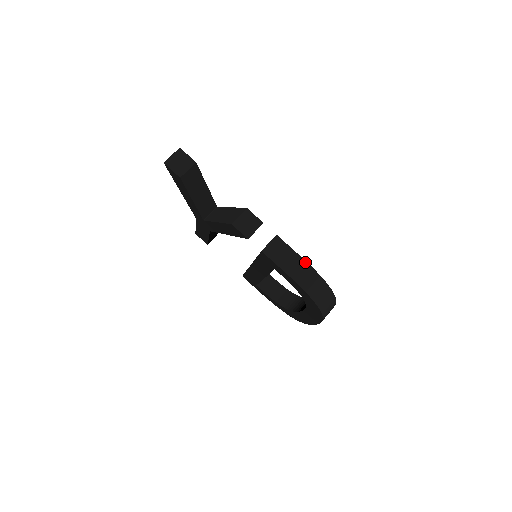
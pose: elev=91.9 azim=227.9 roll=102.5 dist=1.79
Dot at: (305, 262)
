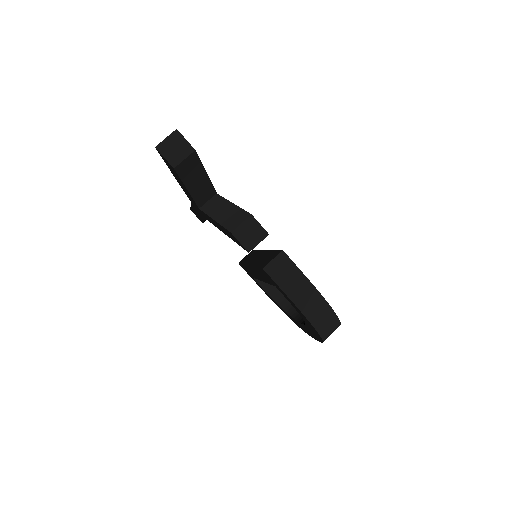
Dot at: (312, 286)
